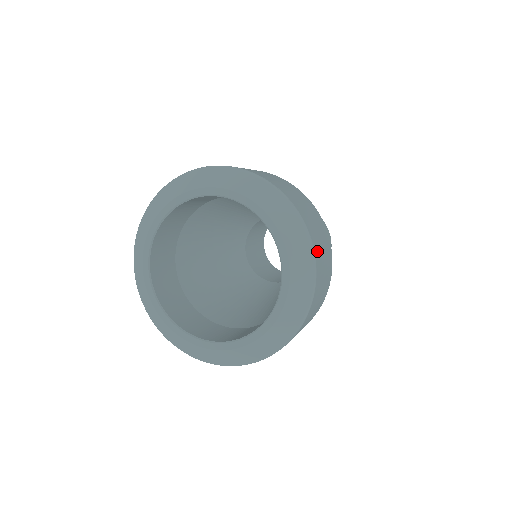
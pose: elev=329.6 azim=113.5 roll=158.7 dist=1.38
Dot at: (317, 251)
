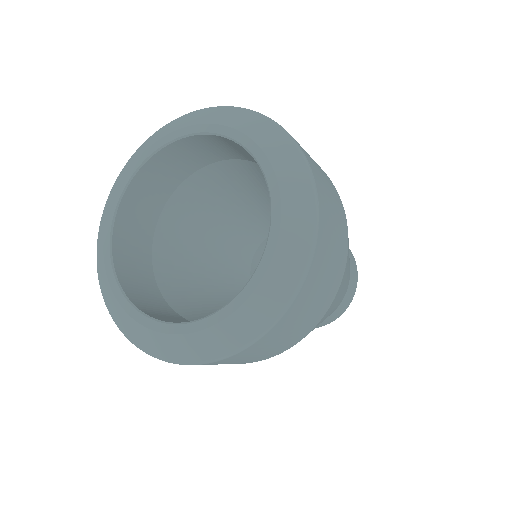
Dot at: (313, 275)
